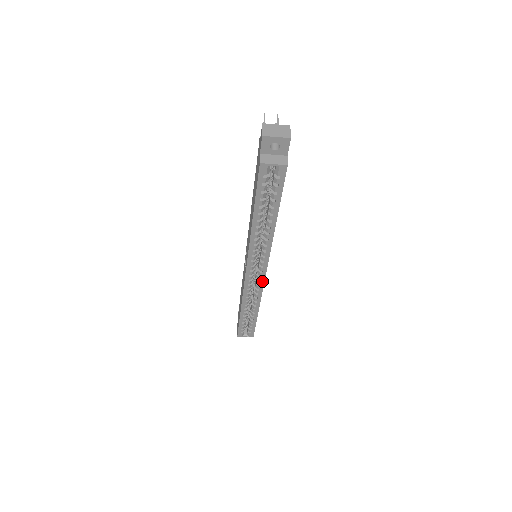
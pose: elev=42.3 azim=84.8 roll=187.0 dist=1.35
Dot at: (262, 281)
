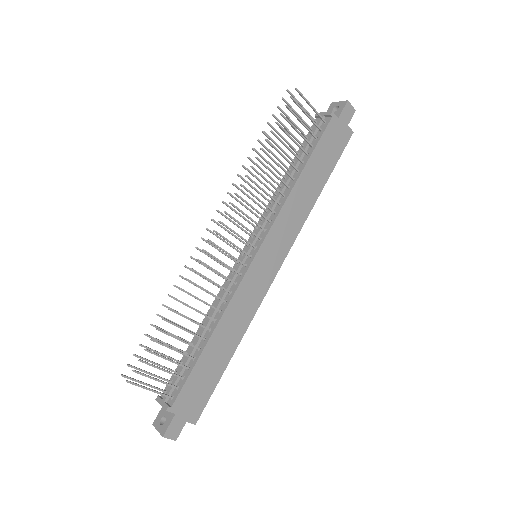
Dot at: (284, 256)
